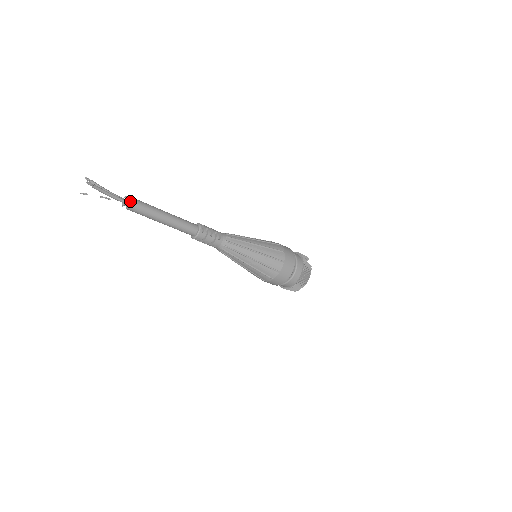
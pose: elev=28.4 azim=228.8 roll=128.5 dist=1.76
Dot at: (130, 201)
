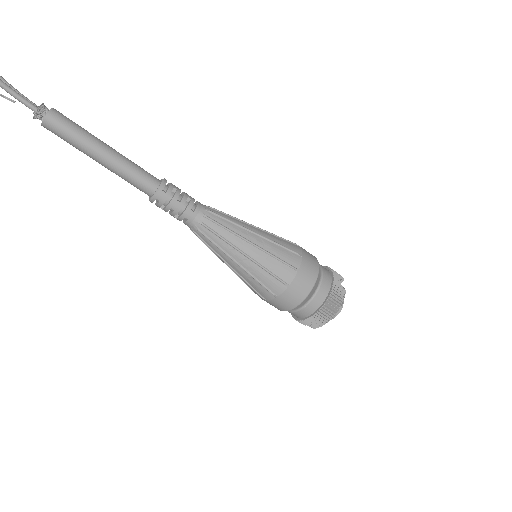
Dot at: (46, 111)
